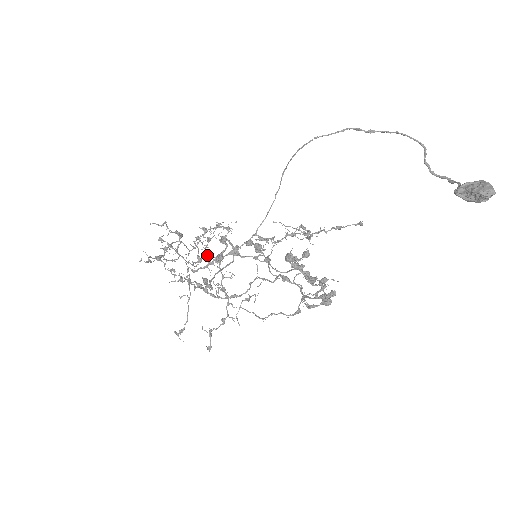
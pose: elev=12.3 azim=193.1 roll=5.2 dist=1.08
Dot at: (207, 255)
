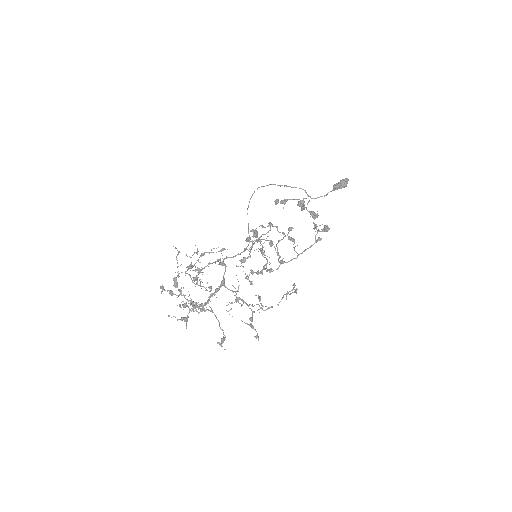
Dot at: (198, 302)
